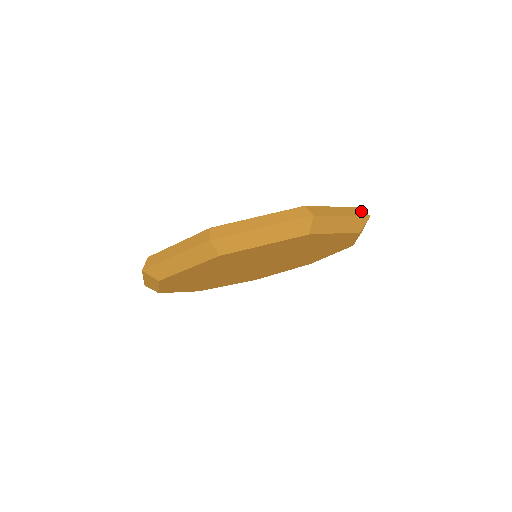
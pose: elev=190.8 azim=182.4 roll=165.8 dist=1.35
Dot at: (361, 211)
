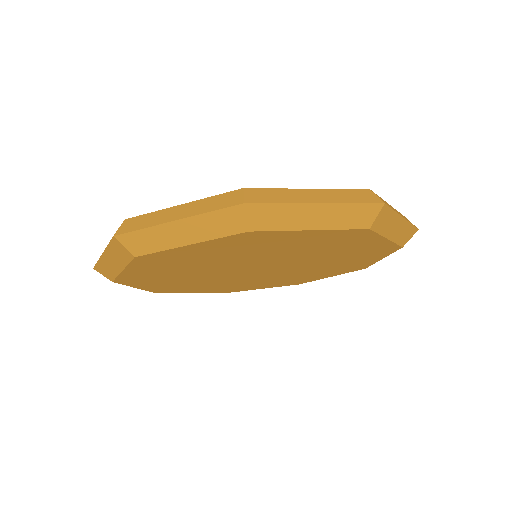
Dot at: (370, 195)
